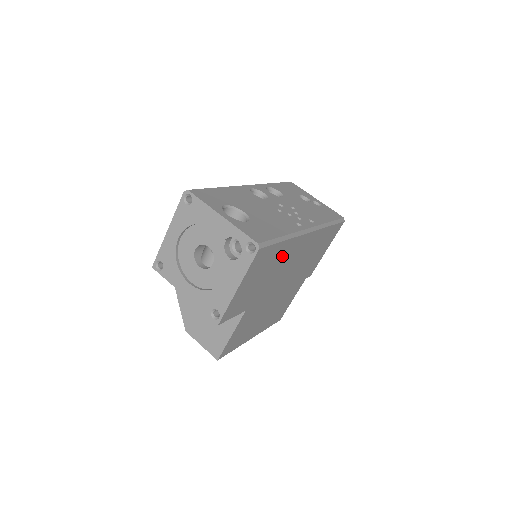
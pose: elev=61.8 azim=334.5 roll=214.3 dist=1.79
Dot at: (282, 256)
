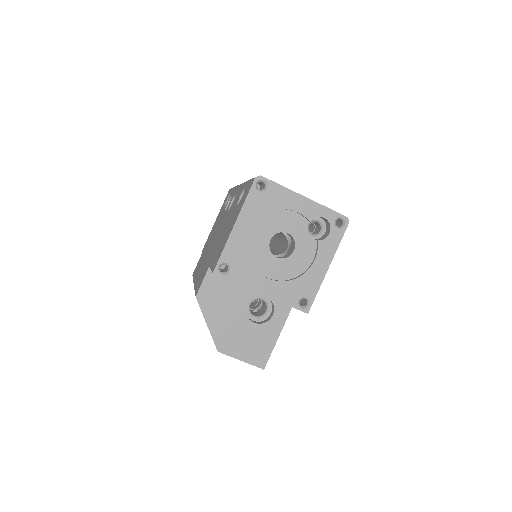
Dot at: occluded
